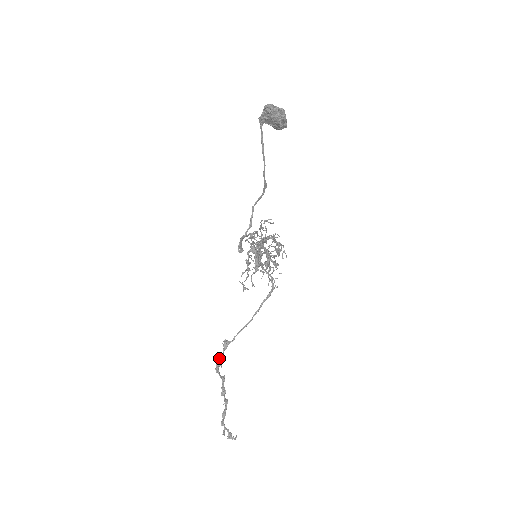
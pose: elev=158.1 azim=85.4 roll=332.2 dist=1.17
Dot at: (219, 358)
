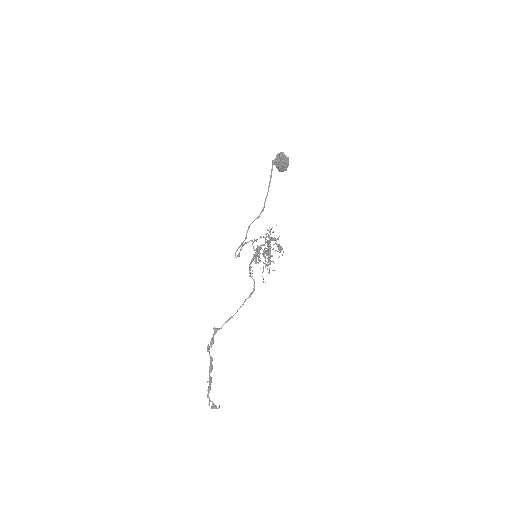
Dot at: (211, 340)
